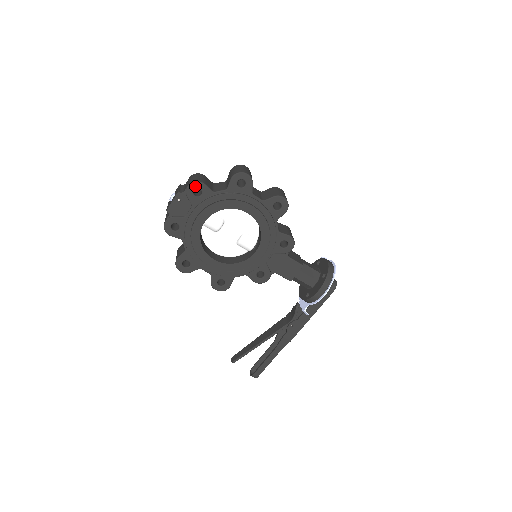
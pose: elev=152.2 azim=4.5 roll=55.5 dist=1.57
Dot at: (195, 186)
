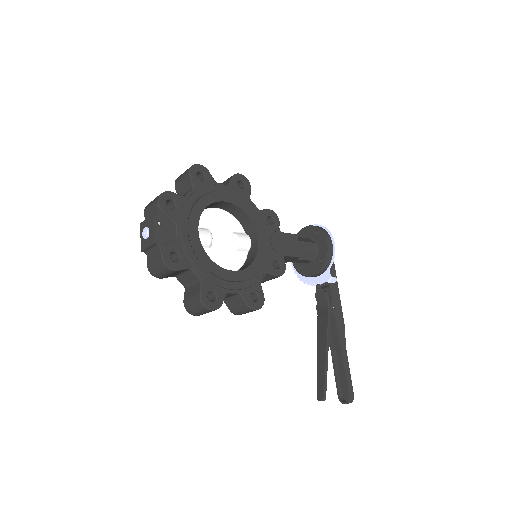
Dot at: (165, 198)
